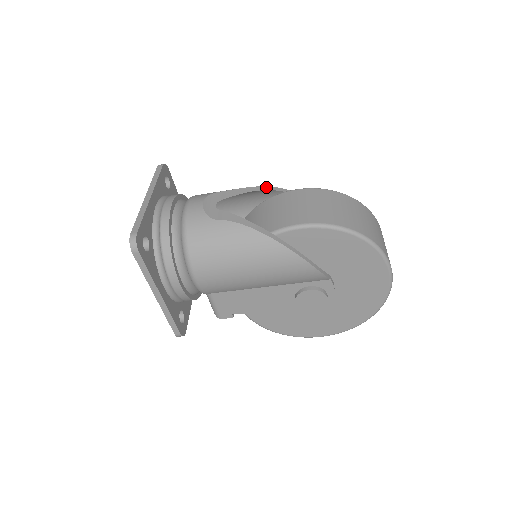
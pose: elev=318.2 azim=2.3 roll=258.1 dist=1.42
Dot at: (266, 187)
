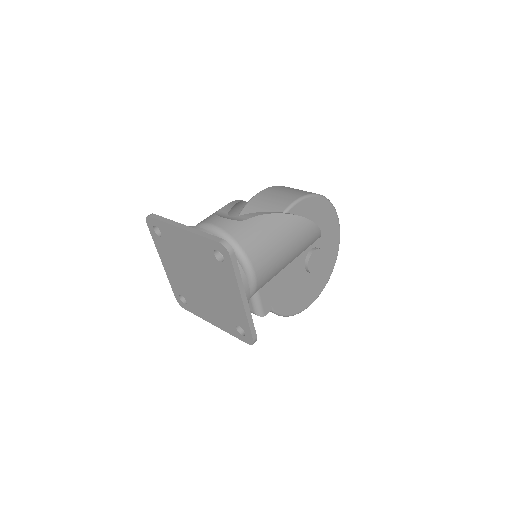
Dot at: (237, 200)
